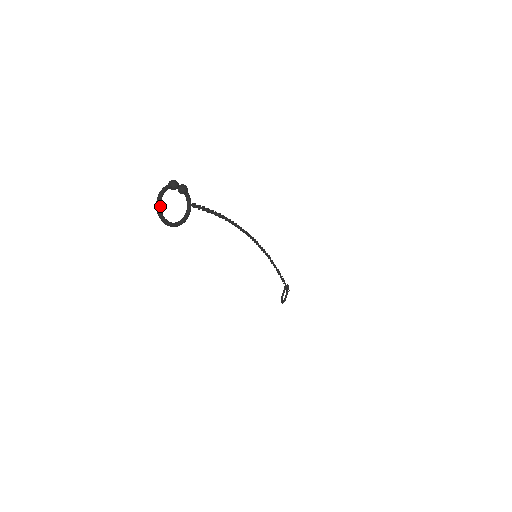
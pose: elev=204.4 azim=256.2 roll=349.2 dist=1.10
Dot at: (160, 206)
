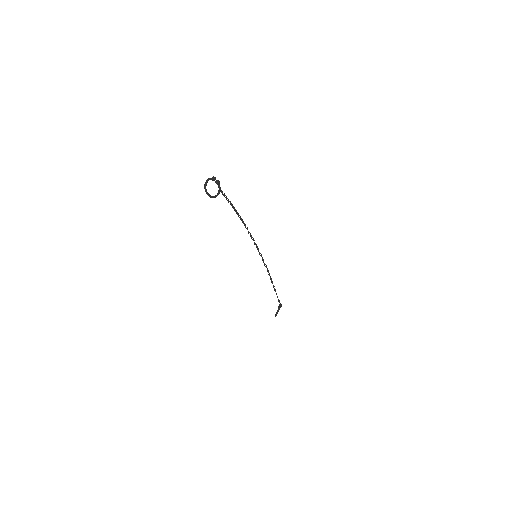
Dot at: (206, 185)
